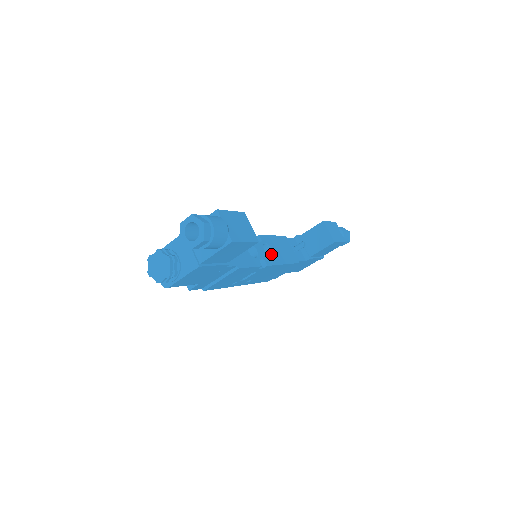
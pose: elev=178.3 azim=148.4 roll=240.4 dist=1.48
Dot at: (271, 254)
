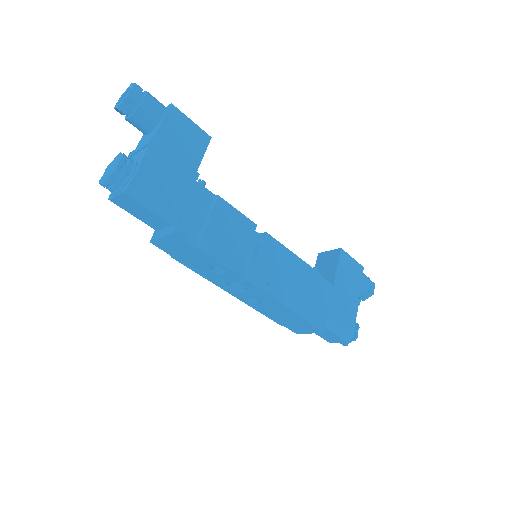
Dot at: occluded
